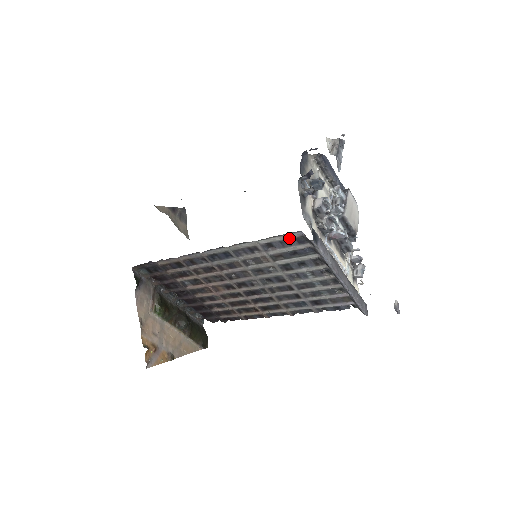
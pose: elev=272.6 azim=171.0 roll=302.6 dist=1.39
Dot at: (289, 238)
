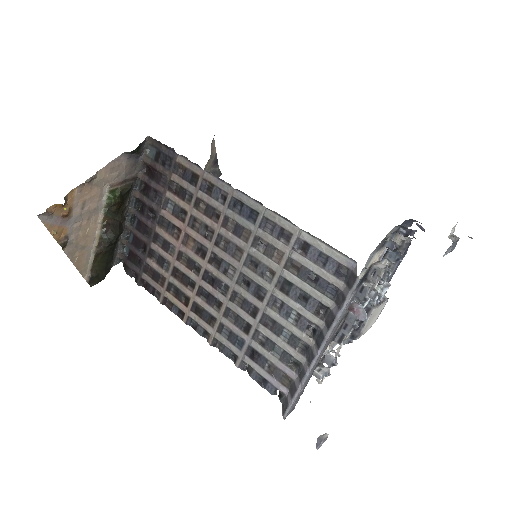
Dot at: (334, 258)
